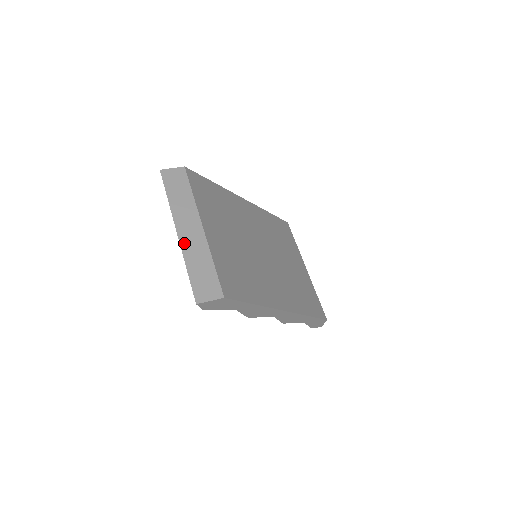
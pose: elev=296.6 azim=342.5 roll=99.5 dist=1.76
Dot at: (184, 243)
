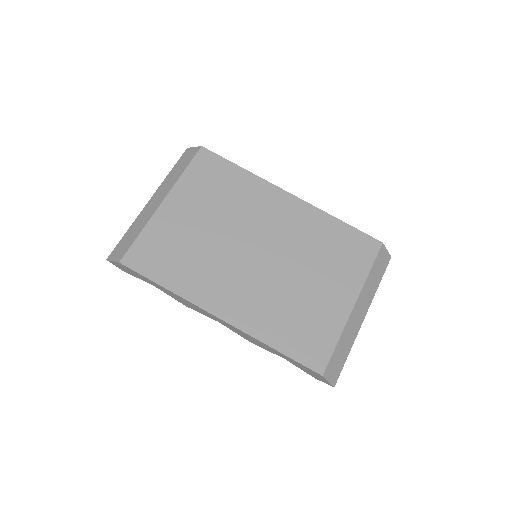
Dot at: (144, 210)
